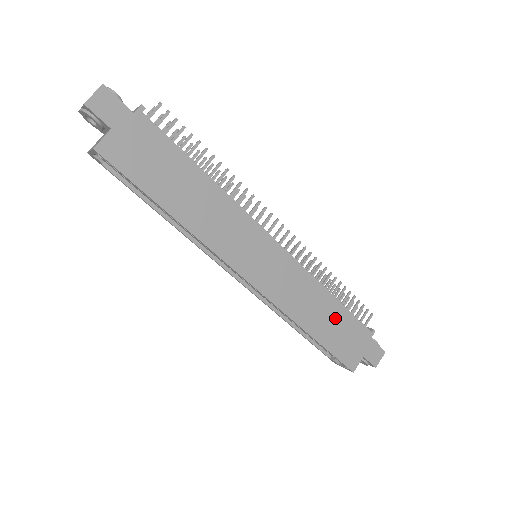
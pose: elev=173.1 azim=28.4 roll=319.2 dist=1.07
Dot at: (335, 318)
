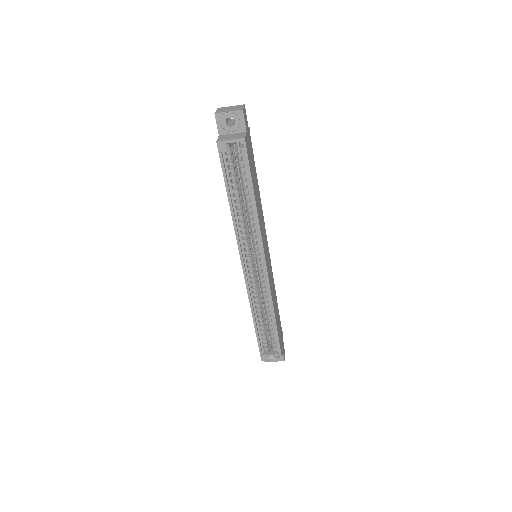
Dot at: (278, 315)
